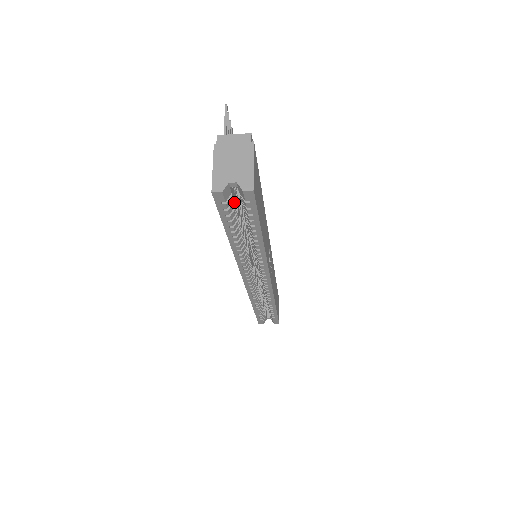
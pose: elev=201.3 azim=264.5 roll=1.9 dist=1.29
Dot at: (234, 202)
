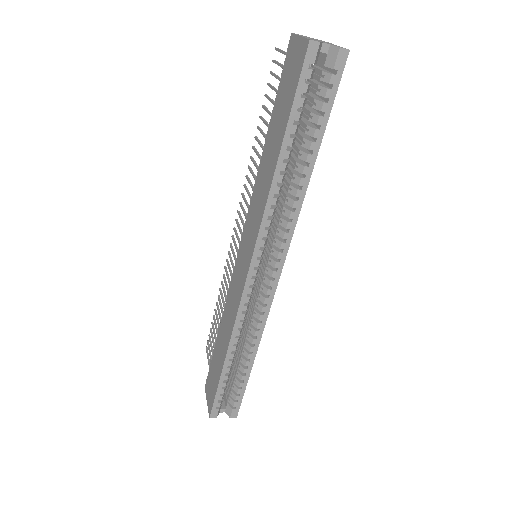
Dot at: occluded
